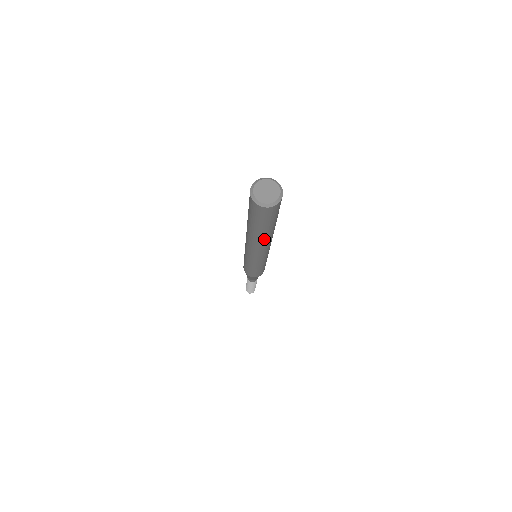
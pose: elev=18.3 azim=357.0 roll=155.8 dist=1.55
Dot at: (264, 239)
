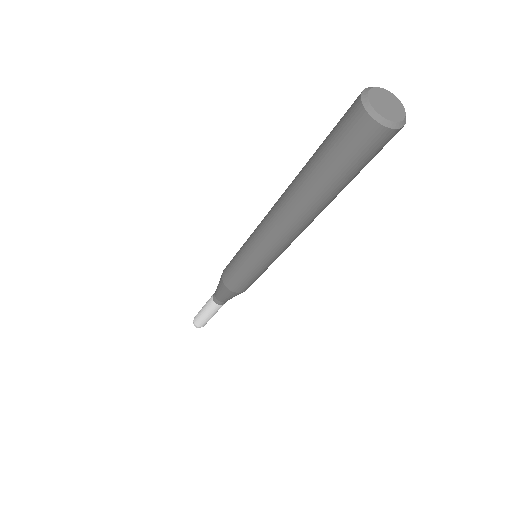
Dot at: occluded
